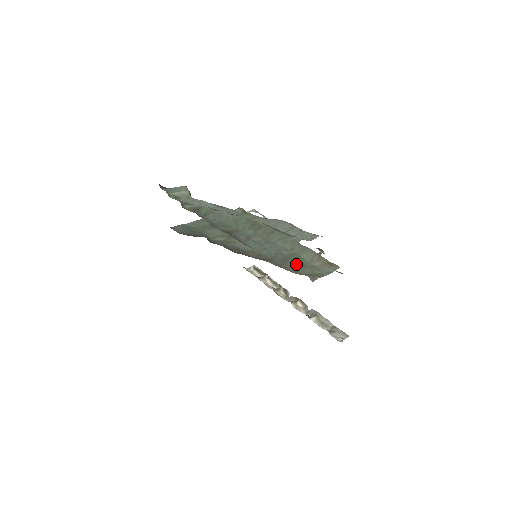
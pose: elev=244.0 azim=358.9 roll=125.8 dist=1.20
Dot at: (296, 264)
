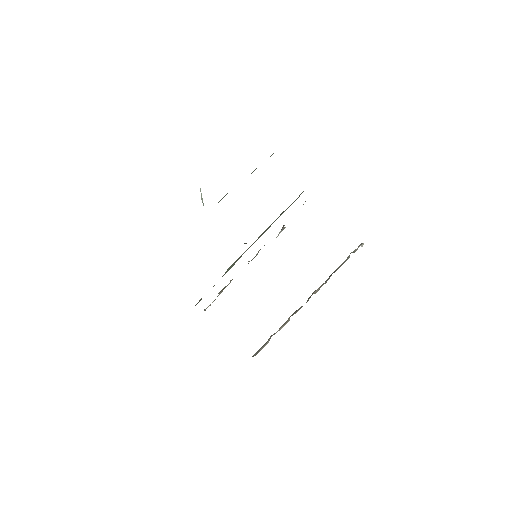
Dot at: occluded
